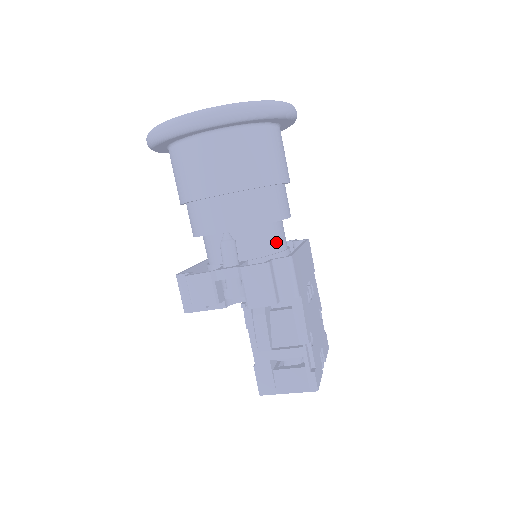
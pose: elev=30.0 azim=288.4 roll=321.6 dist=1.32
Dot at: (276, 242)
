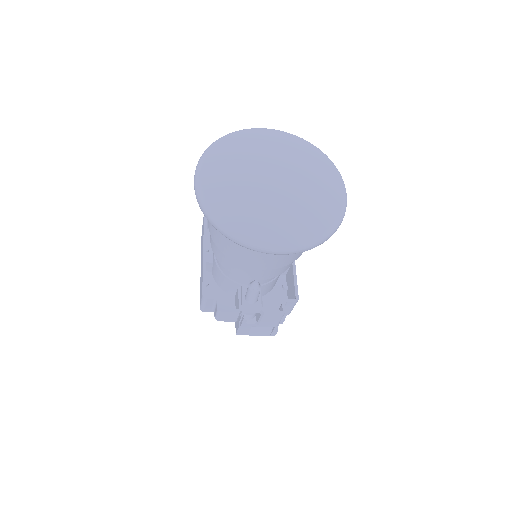
Dot at: occluded
